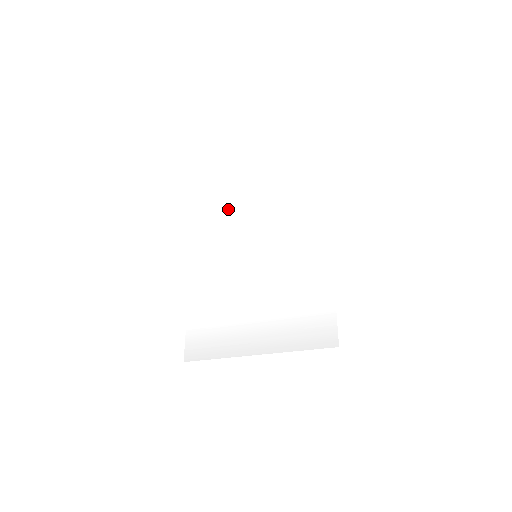
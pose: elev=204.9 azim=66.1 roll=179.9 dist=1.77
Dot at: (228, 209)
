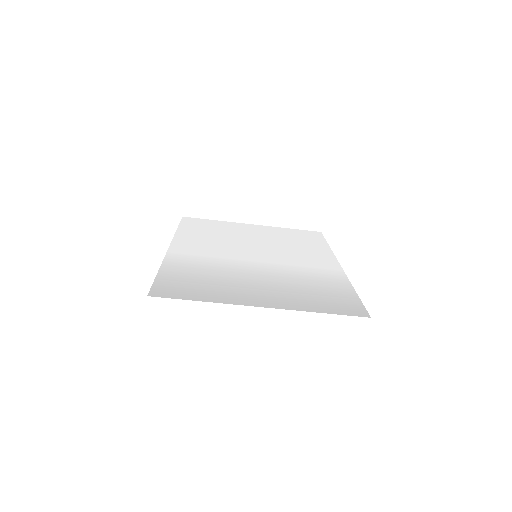
Dot at: (221, 231)
